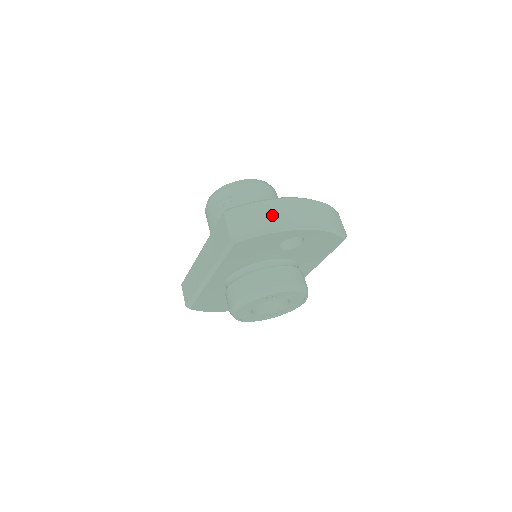
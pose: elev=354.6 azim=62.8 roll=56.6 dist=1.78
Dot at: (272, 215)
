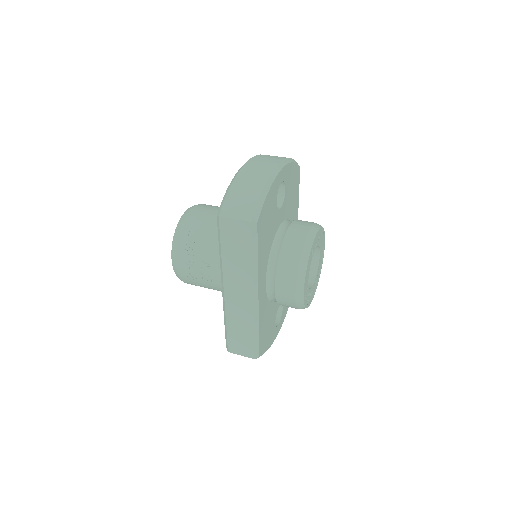
Dot at: (253, 179)
